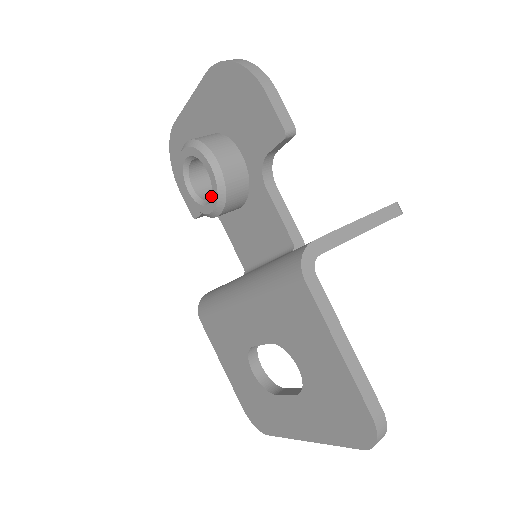
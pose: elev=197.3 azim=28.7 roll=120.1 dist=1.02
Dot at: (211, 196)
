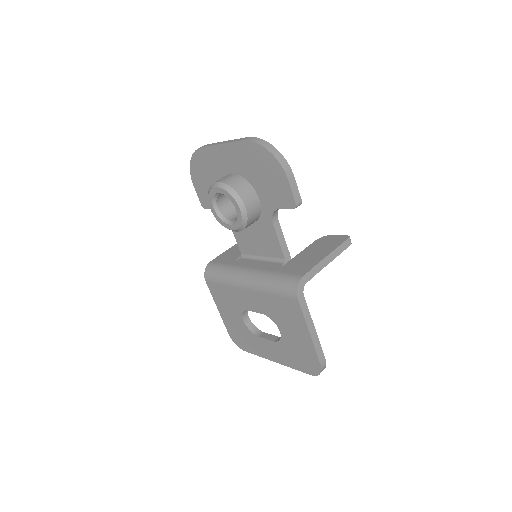
Dot at: (233, 220)
